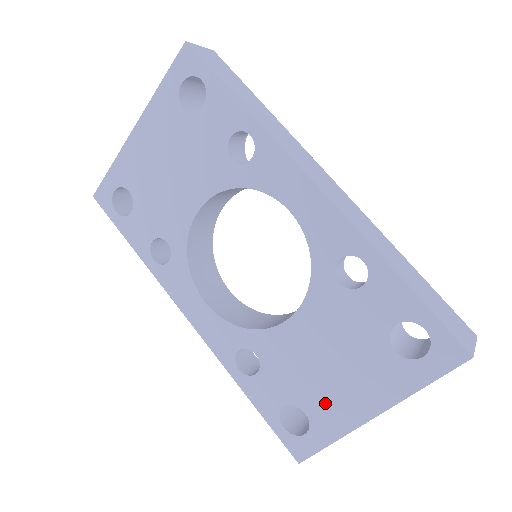
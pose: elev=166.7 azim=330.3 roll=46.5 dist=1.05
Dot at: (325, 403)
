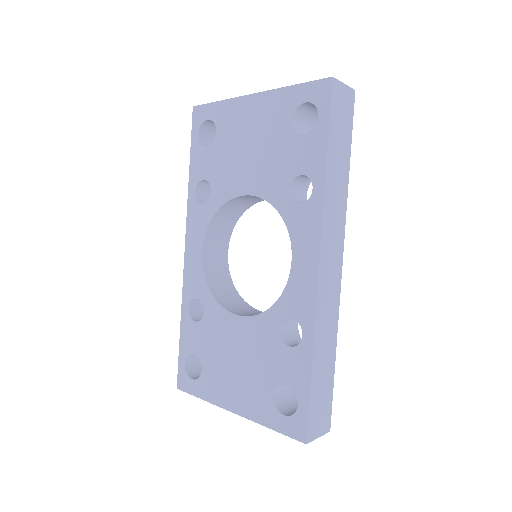
Dot at: (216, 377)
